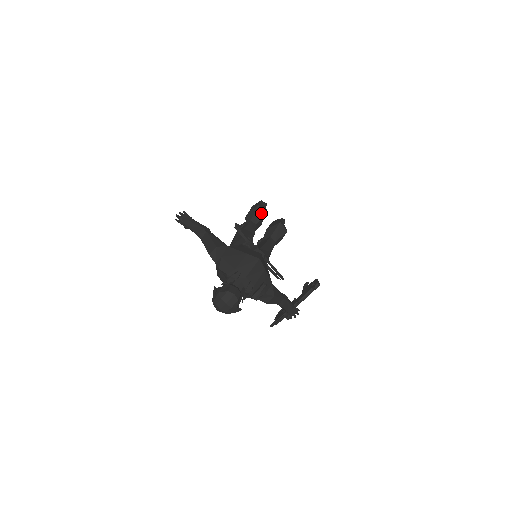
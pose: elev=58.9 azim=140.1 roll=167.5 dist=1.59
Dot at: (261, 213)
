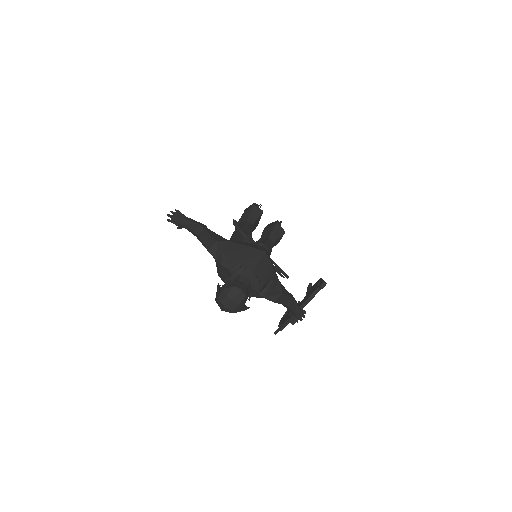
Dot at: (257, 213)
